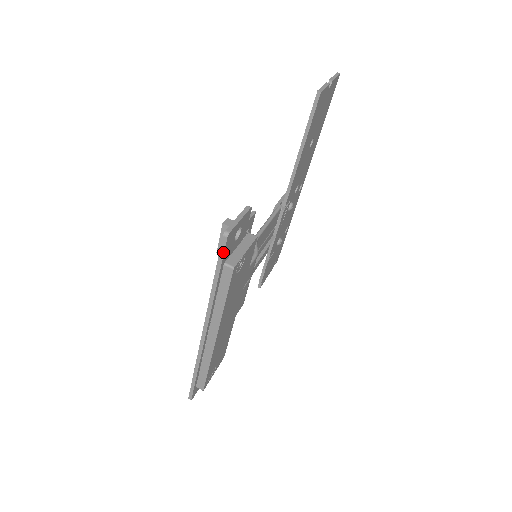
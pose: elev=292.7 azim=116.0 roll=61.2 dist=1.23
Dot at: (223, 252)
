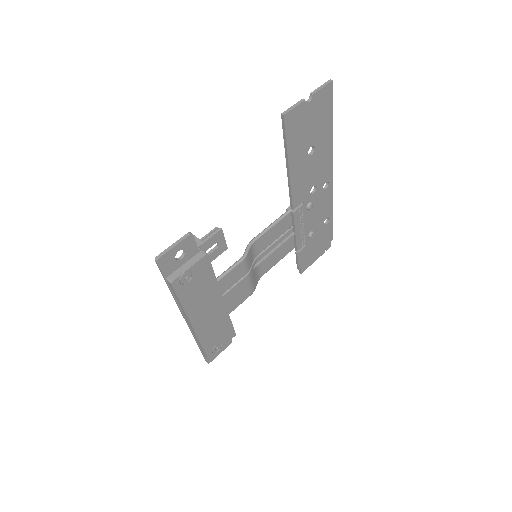
Dot at: (161, 271)
